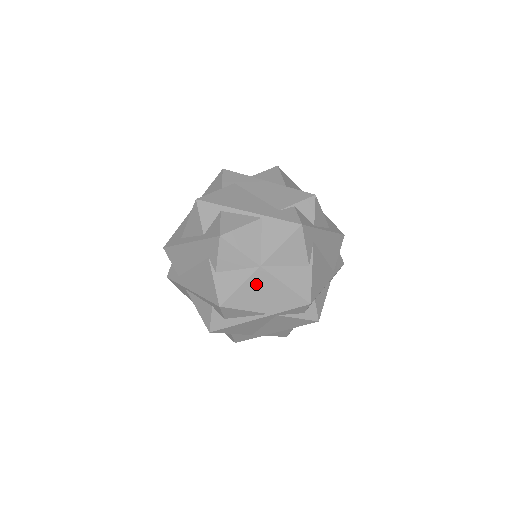
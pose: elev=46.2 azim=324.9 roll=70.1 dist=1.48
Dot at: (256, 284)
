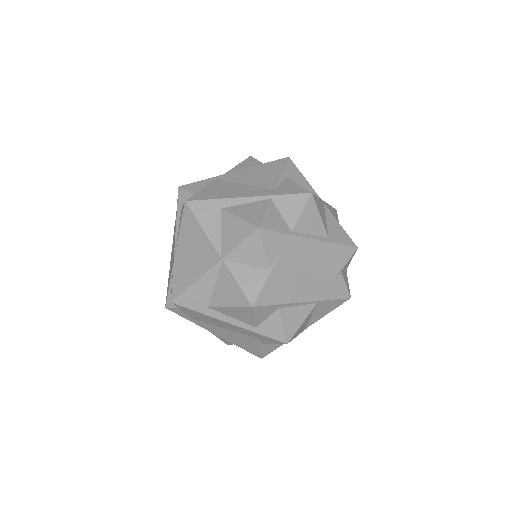
Dot at: occluded
